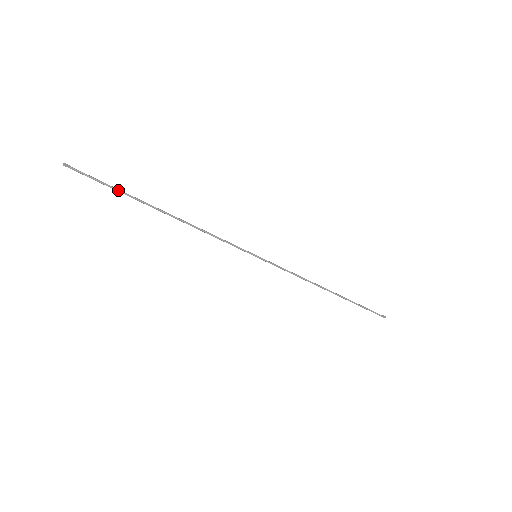
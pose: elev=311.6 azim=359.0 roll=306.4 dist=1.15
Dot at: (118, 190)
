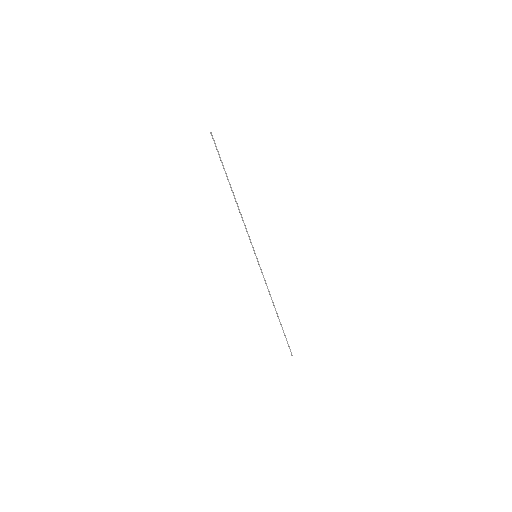
Dot at: occluded
